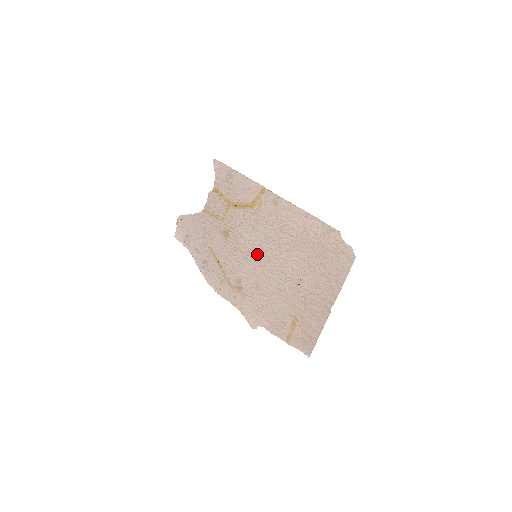
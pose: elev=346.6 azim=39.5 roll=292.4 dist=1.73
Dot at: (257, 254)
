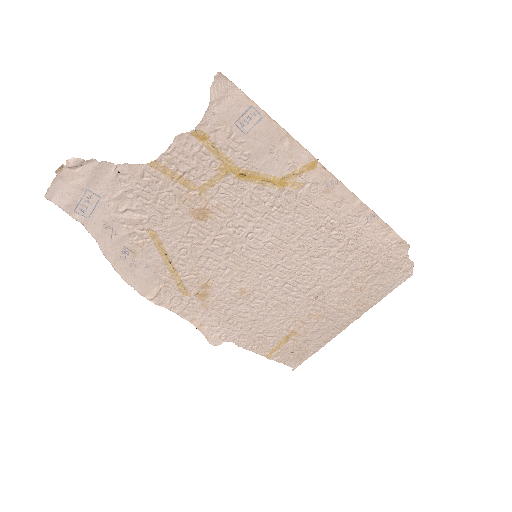
Dot at: (260, 254)
